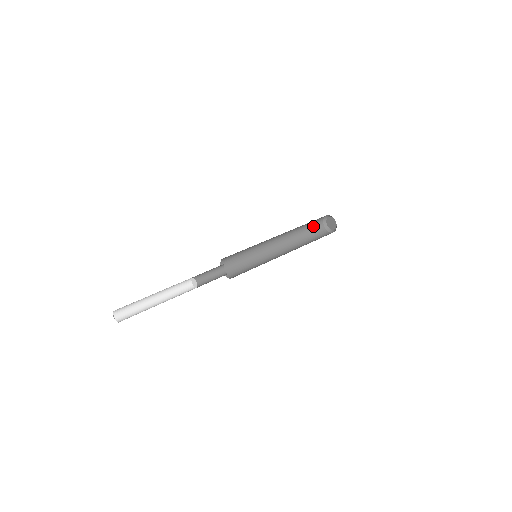
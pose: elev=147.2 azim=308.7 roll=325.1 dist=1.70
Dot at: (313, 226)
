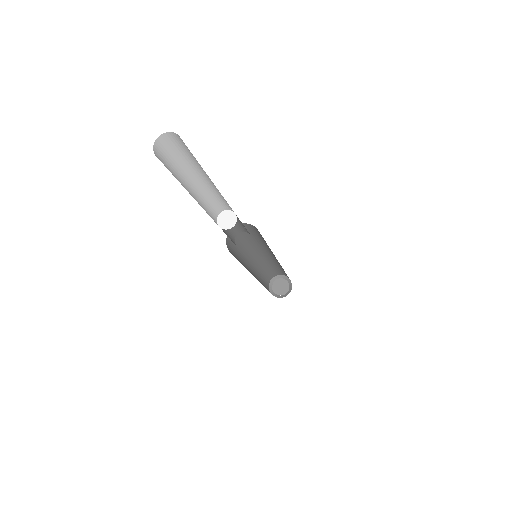
Dot at: (265, 282)
